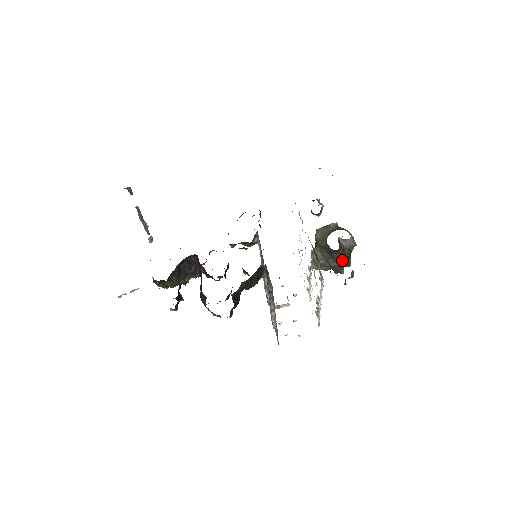
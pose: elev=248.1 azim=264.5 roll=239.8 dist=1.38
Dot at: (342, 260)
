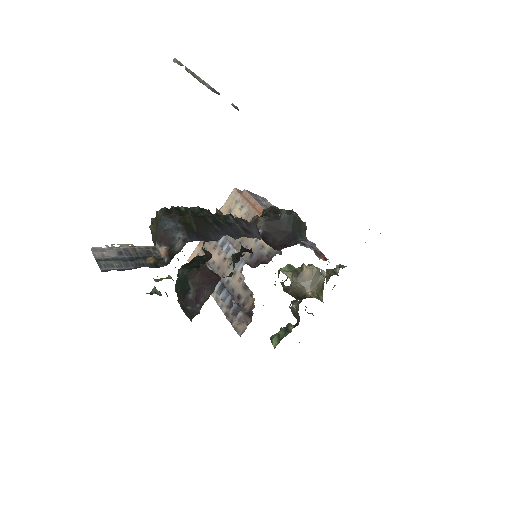
Dot at: (295, 298)
